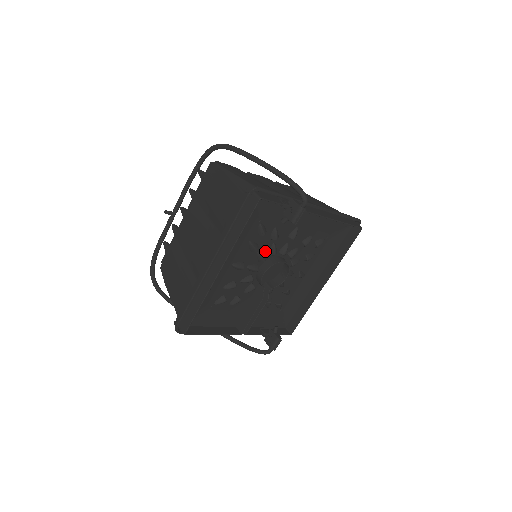
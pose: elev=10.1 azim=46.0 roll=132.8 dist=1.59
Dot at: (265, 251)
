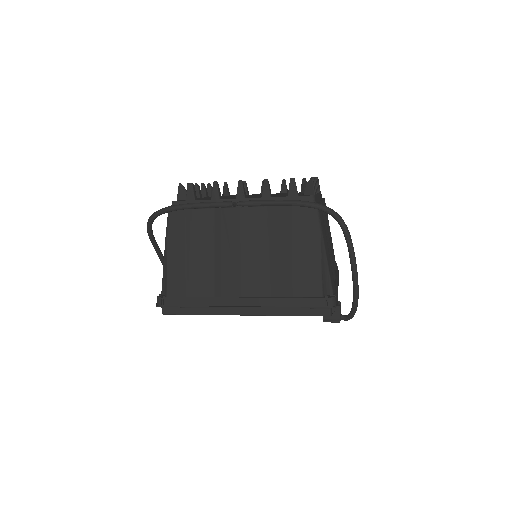
Dot at: occluded
